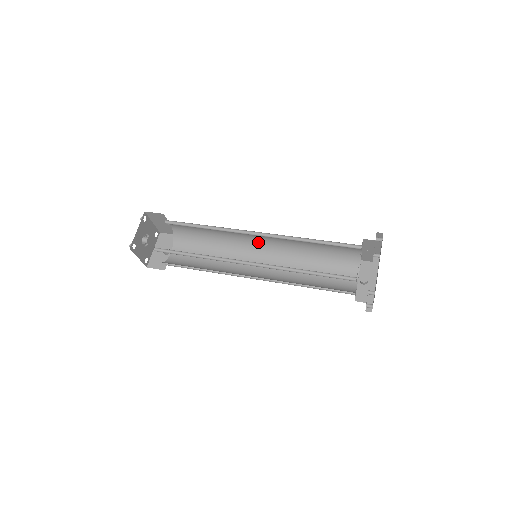
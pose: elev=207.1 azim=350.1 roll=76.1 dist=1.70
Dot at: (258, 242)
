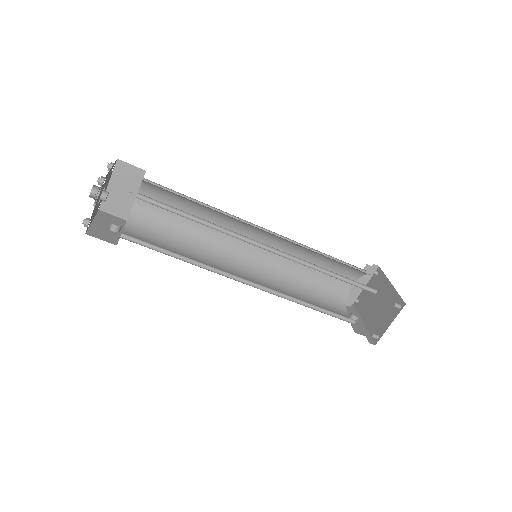
Dot at: (245, 251)
